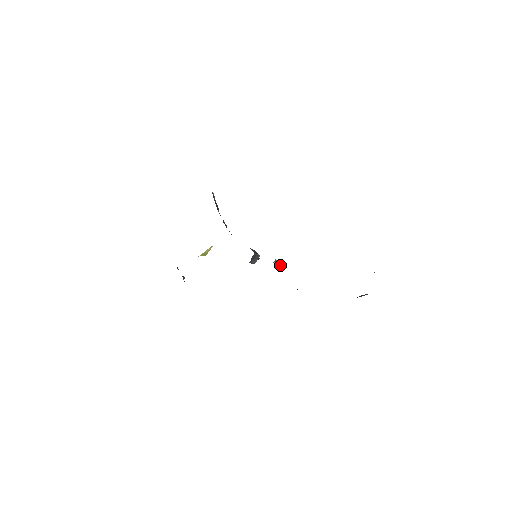
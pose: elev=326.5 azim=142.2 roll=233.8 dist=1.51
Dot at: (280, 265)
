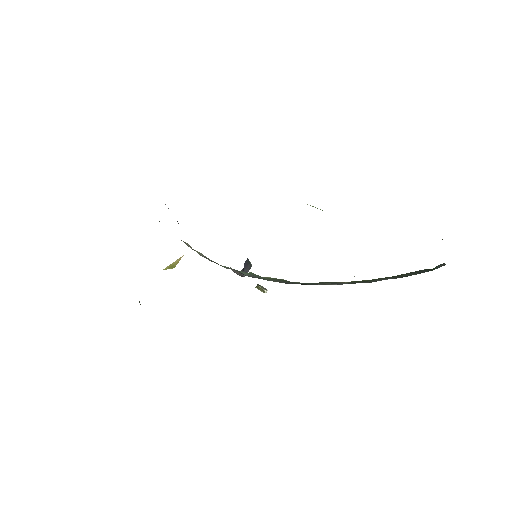
Dot at: (266, 289)
